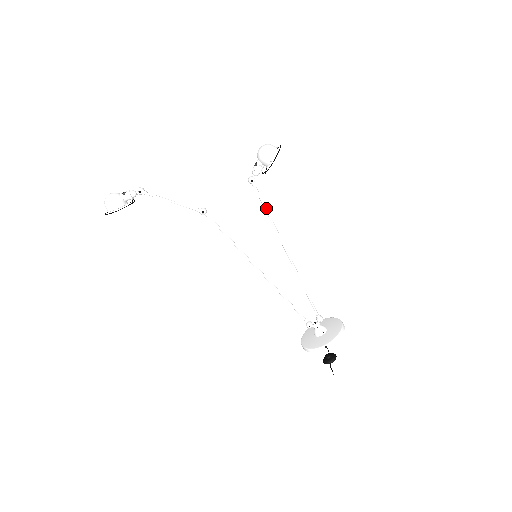
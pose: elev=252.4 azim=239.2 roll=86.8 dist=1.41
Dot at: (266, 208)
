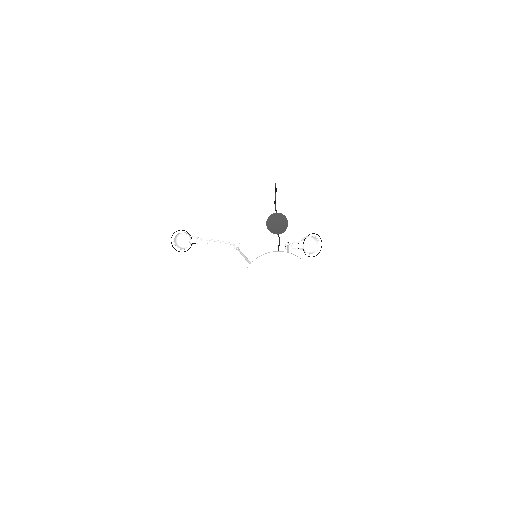
Dot at: (288, 248)
